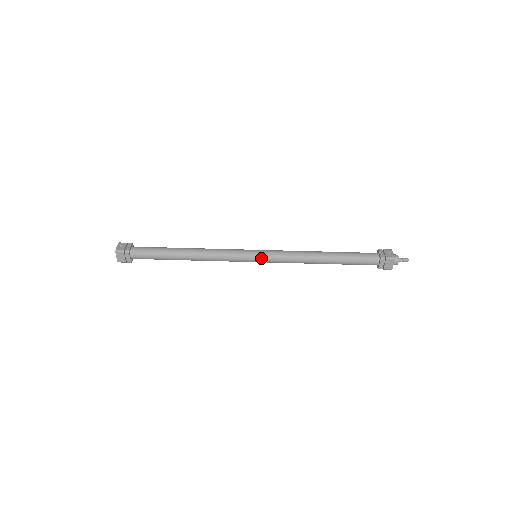
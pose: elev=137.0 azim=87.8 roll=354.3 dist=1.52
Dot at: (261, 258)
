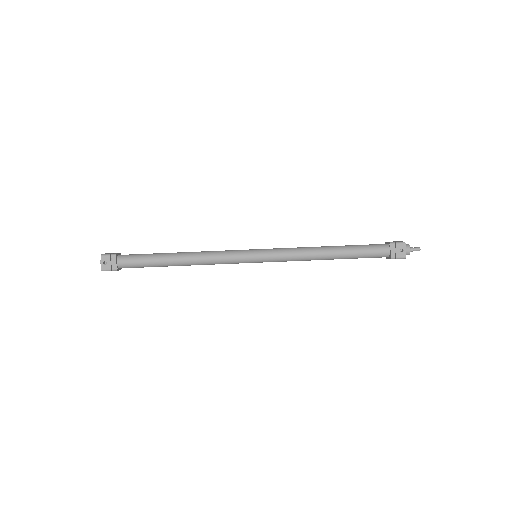
Dot at: (262, 262)
